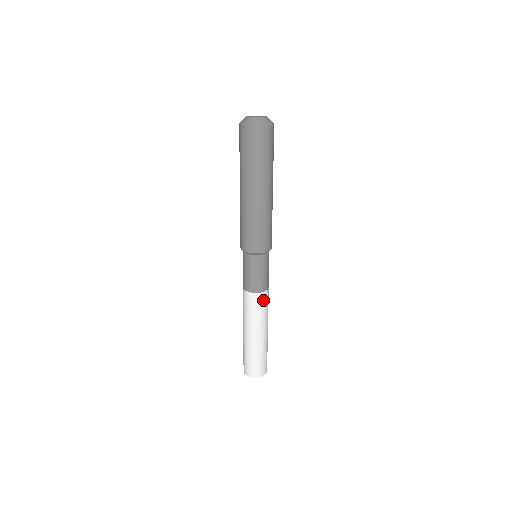
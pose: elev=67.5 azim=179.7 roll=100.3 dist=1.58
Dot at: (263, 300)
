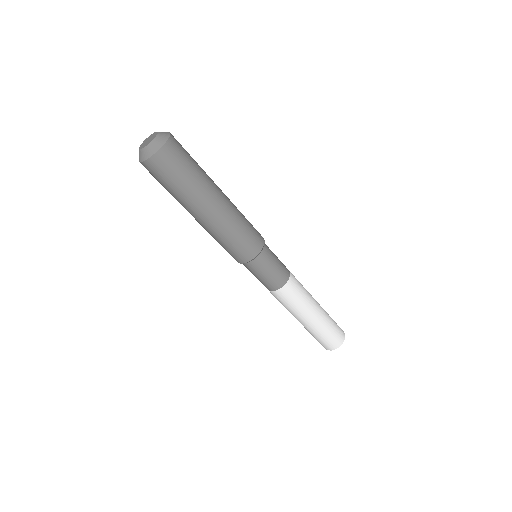
Dot at: (295, 284)
